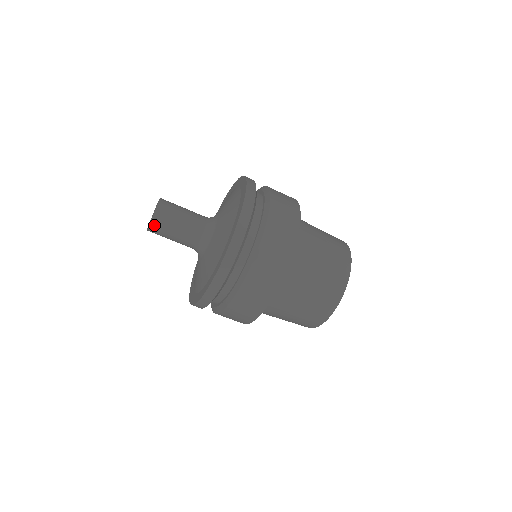
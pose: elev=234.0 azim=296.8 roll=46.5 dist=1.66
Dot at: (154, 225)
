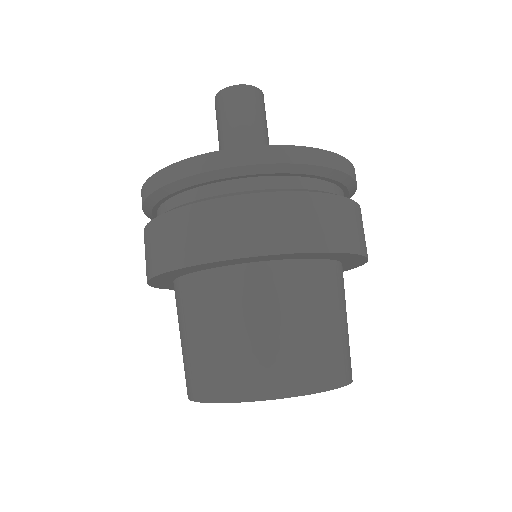
Dot at: (252, 91)
